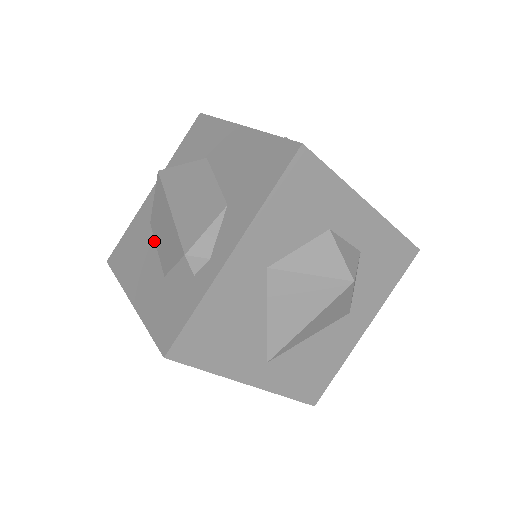
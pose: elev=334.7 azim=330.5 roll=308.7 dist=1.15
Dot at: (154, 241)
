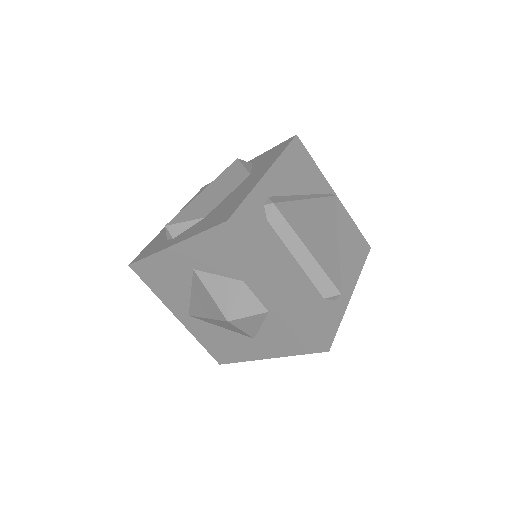
Dot at: occluded
